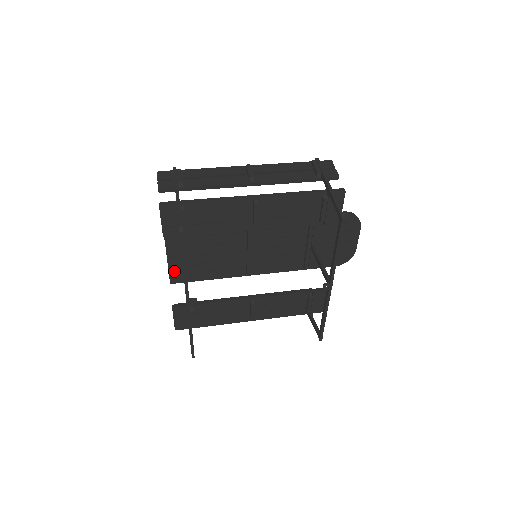
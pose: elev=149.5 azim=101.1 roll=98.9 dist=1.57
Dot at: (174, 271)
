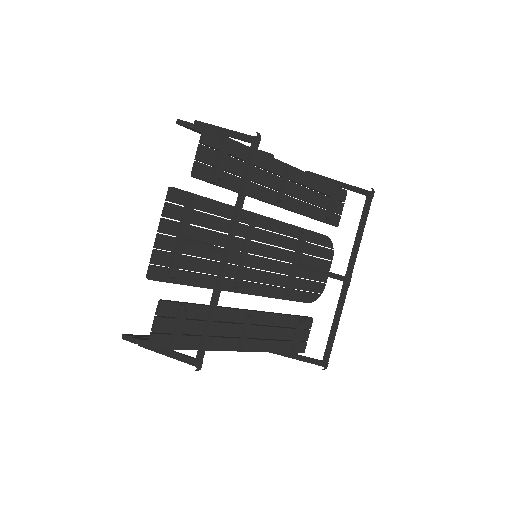
Dot at: (159, 258)
